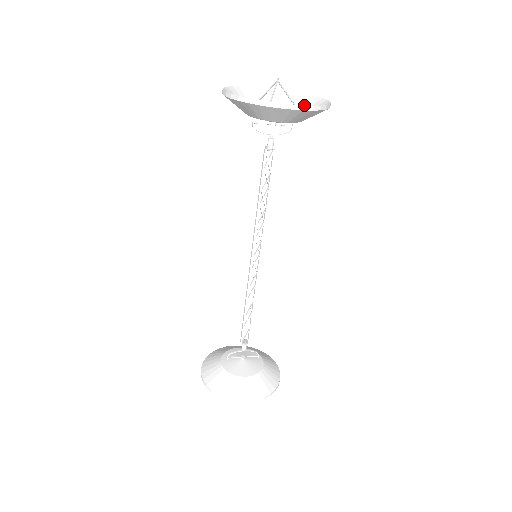
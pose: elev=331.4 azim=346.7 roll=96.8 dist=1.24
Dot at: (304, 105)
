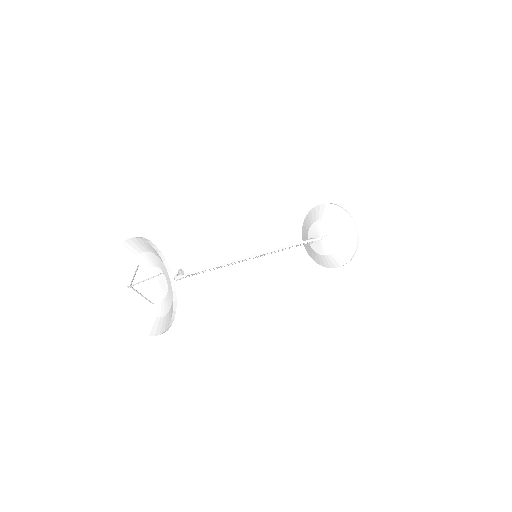
Dot at: (164, 332)
